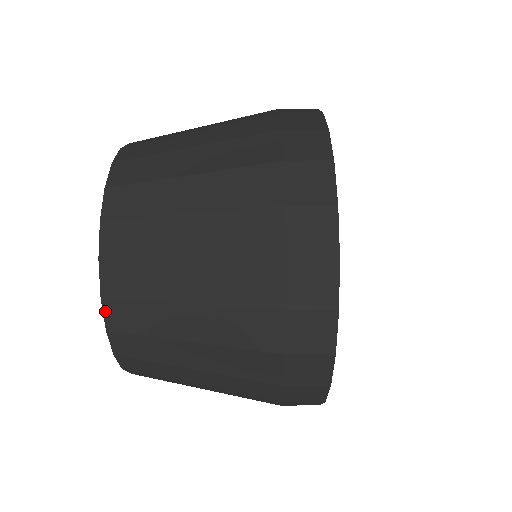
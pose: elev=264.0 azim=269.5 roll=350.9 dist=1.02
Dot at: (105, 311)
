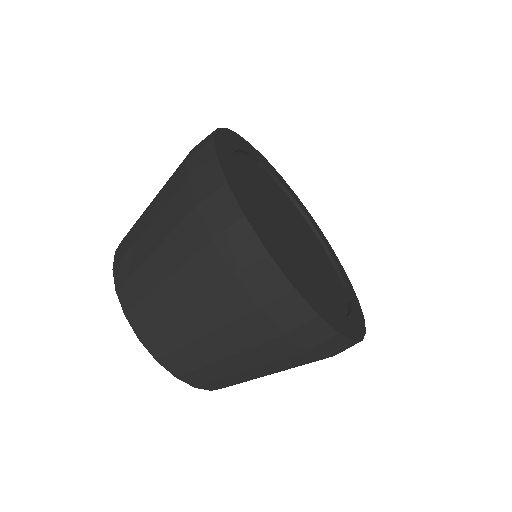
Dot at: (166, 367)
